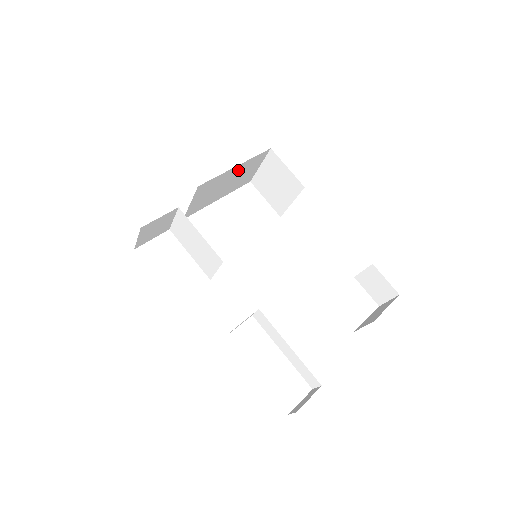
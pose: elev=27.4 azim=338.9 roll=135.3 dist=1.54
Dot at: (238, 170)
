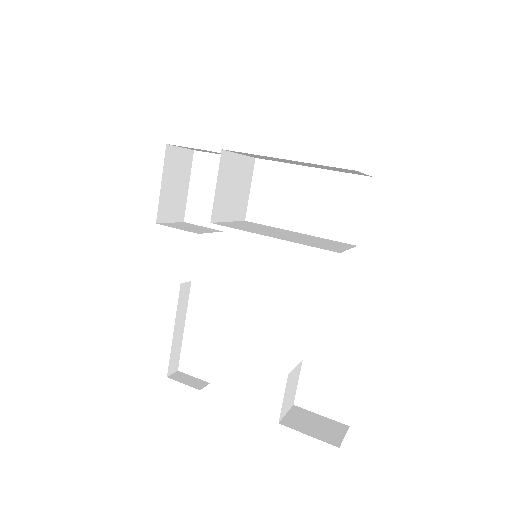
Dot at: occluded
